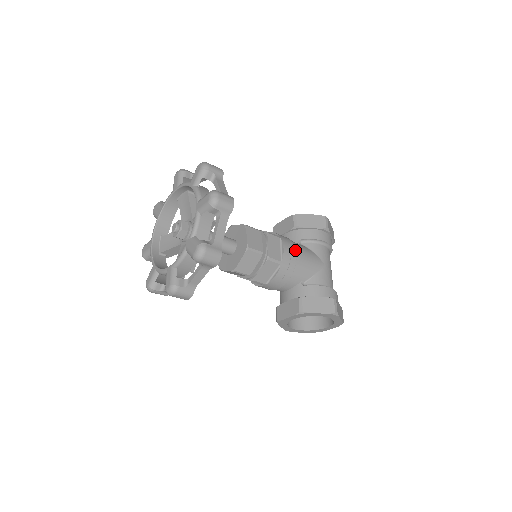
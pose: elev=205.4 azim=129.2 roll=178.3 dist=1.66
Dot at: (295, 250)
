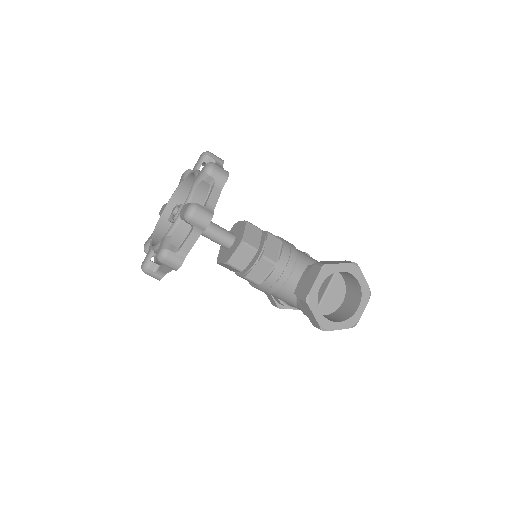
Dot at: occluded
